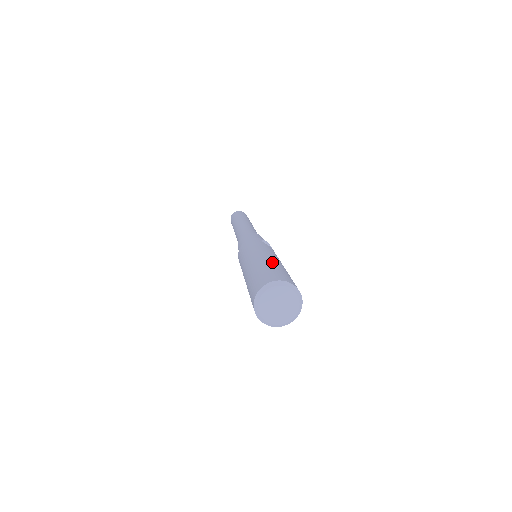
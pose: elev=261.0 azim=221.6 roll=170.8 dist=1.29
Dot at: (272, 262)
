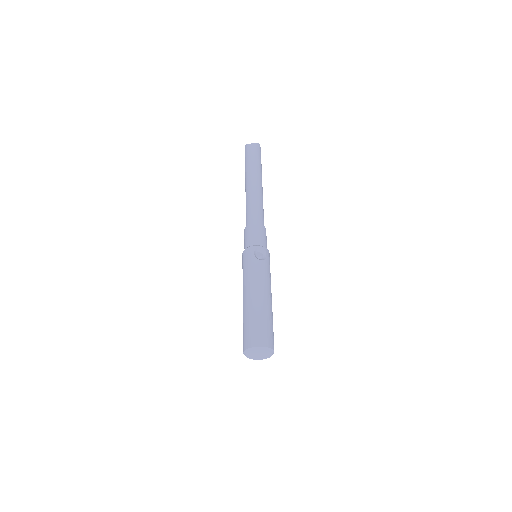
Dot at: (254, 309)
